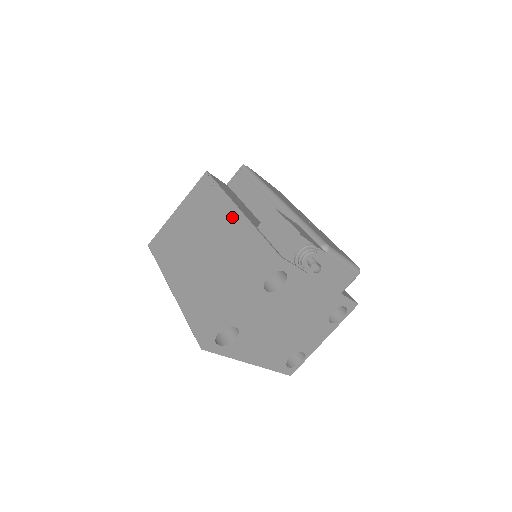
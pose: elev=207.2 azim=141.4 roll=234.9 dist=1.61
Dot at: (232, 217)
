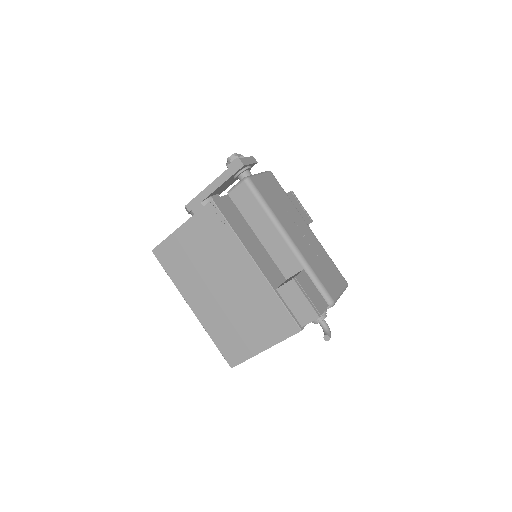
Dot at: (250, 271)
